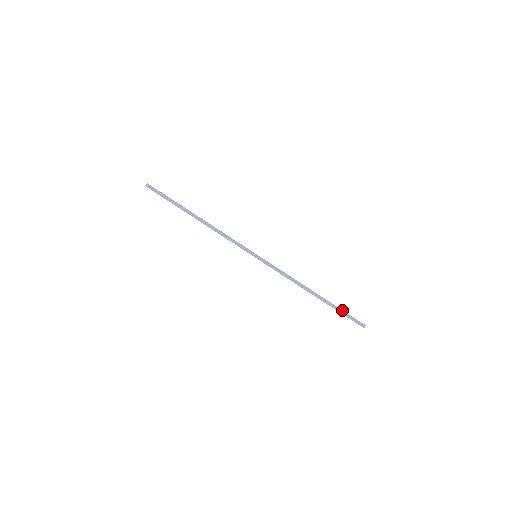
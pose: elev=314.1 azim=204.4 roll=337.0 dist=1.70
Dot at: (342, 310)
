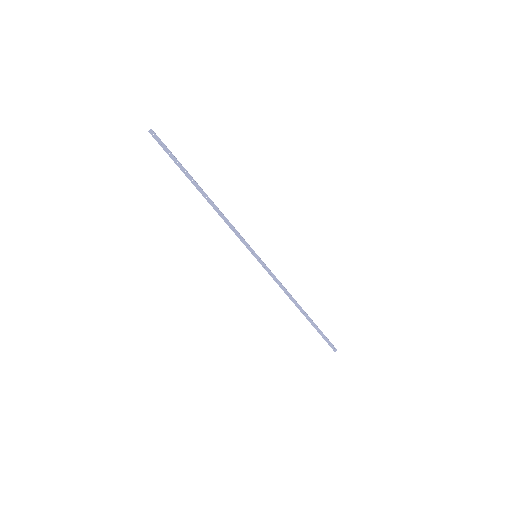
Dot at: (321, 332)
